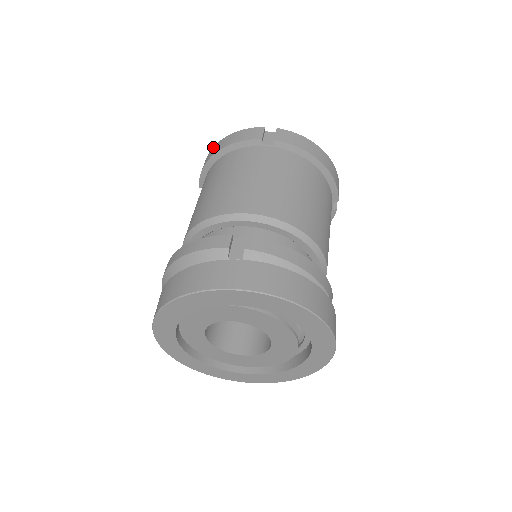
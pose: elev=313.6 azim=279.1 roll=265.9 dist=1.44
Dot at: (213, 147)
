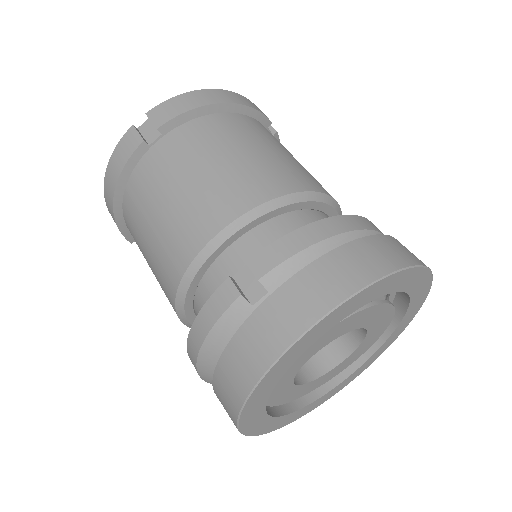
Dot at: (104, 195)
